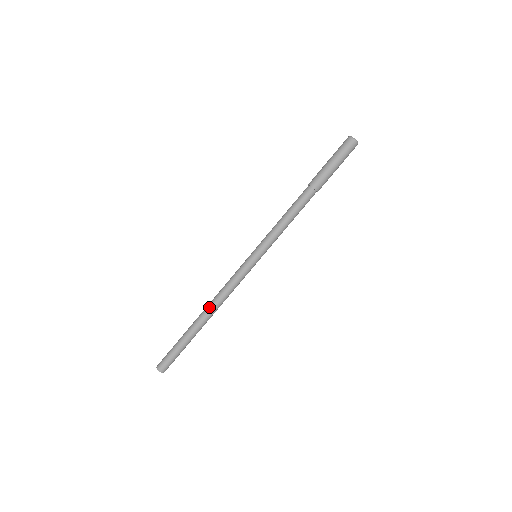
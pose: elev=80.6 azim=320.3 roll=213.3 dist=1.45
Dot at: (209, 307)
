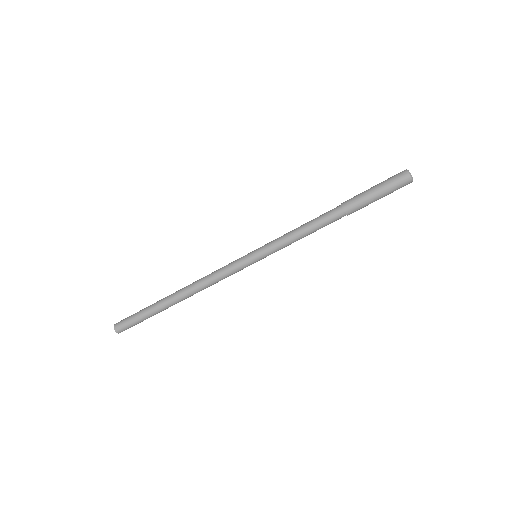
Dot at: (188, 288)
